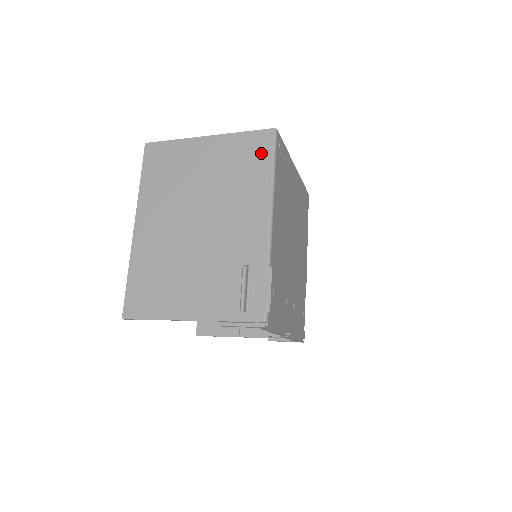
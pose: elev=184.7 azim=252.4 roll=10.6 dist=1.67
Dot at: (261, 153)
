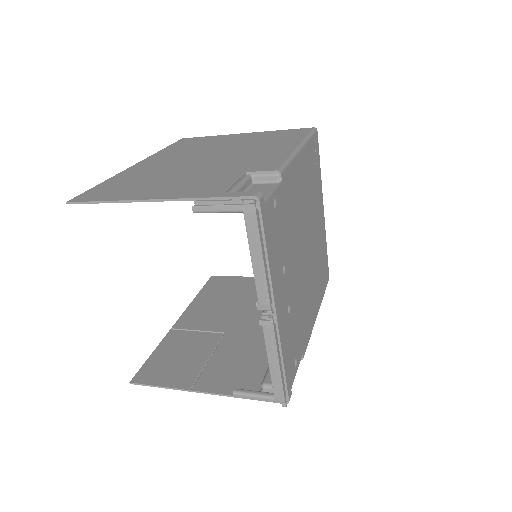
Dot at: (297, 134)
